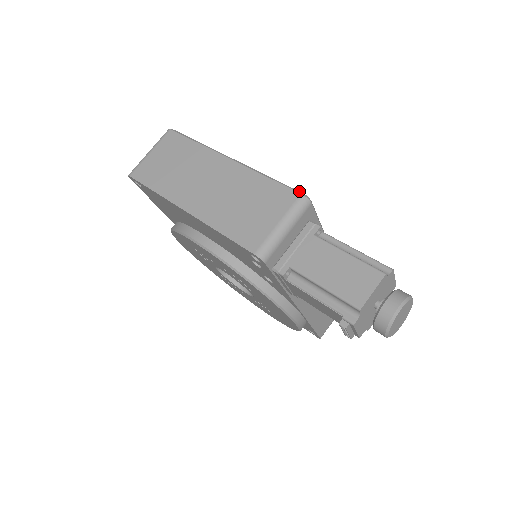
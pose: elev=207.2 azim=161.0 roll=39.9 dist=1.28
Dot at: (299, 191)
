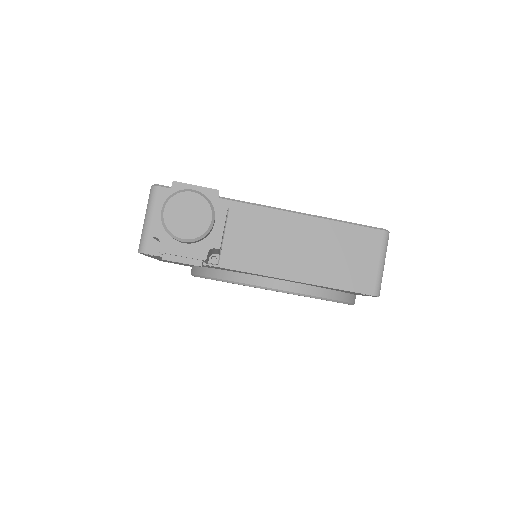
Dot at: occluded
